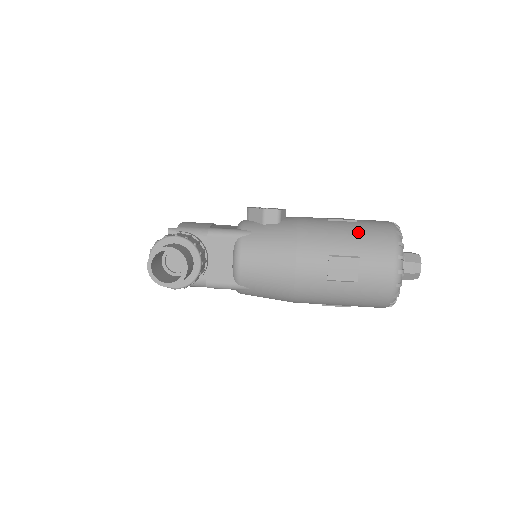
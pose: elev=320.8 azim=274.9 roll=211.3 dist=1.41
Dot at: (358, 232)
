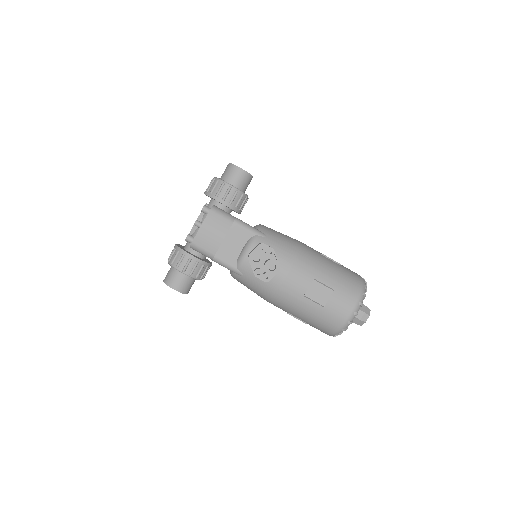
Dot at: (315, 317)
